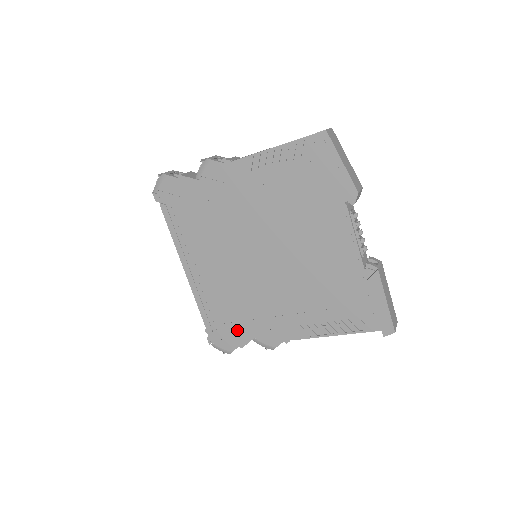
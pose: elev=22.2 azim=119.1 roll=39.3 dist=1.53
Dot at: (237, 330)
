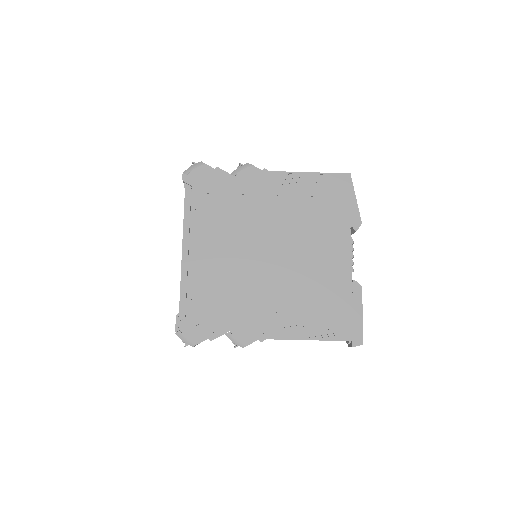
Dot at: (214, 320)
